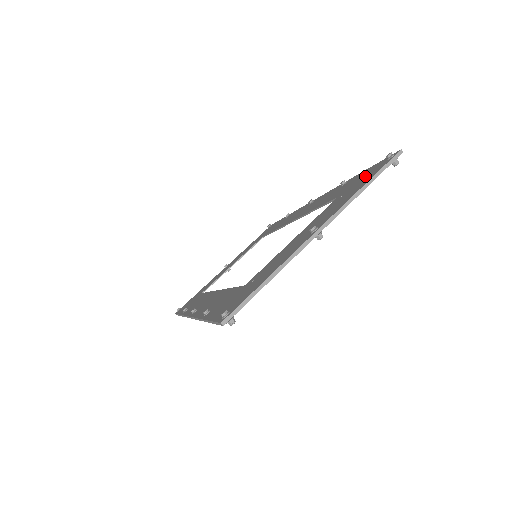
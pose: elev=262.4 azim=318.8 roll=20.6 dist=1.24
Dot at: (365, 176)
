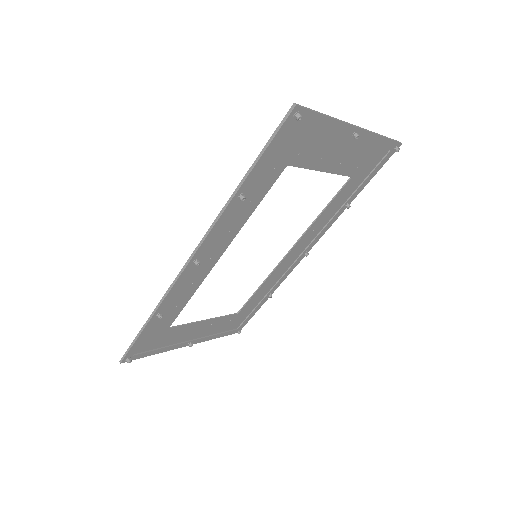
Dot at: (374, 159)
